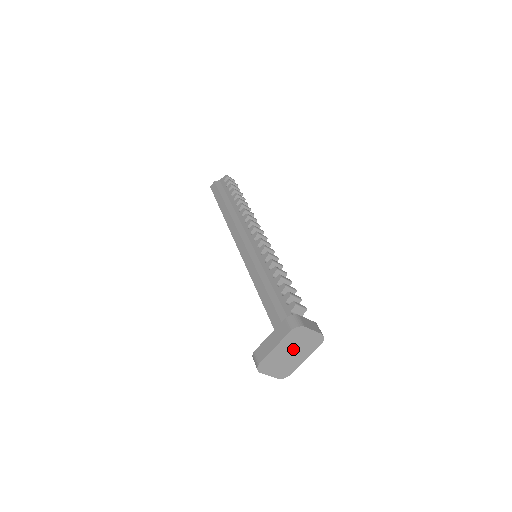
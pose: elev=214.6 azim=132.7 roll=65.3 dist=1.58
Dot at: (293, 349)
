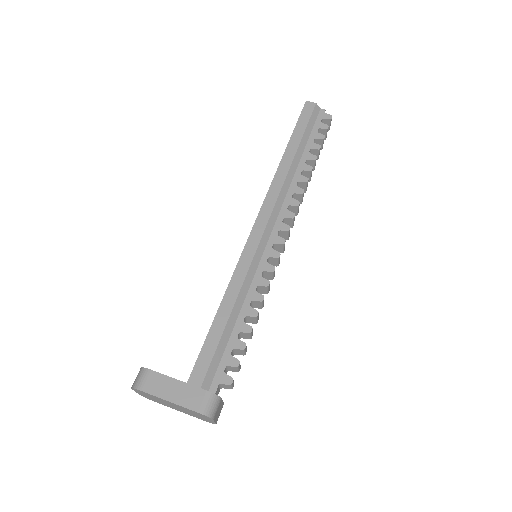
Dot at: (181, 408)
